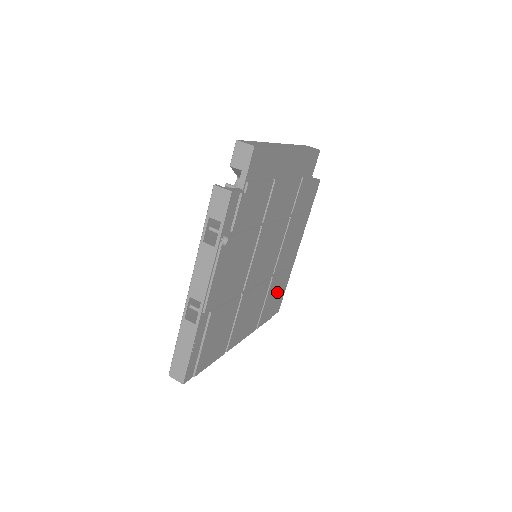
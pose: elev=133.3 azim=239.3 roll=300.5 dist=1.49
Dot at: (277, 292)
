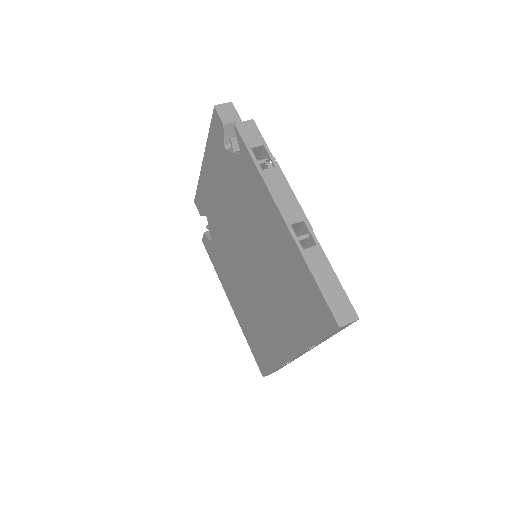
Dot at: occluded
